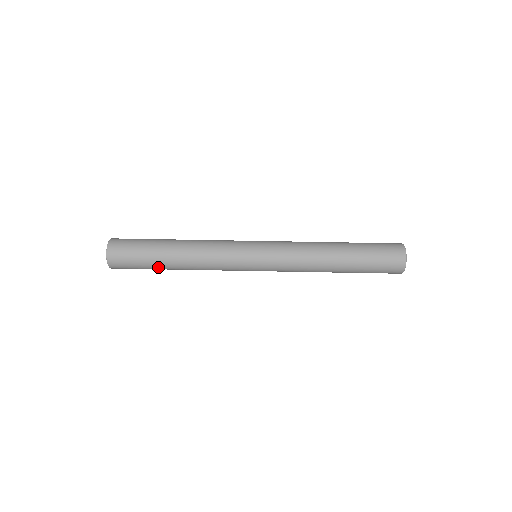
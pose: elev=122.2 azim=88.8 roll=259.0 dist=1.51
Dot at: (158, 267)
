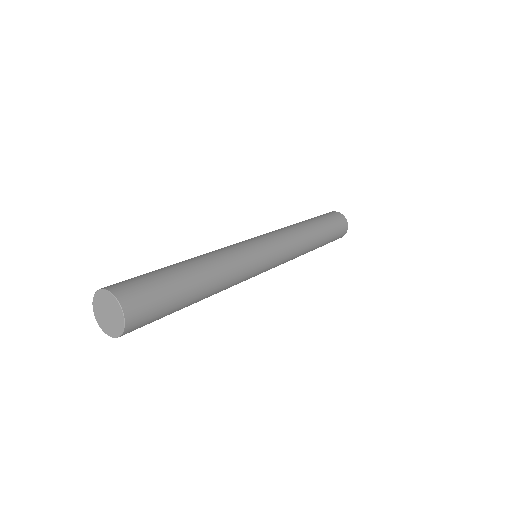
Dot at: (184, 285)
